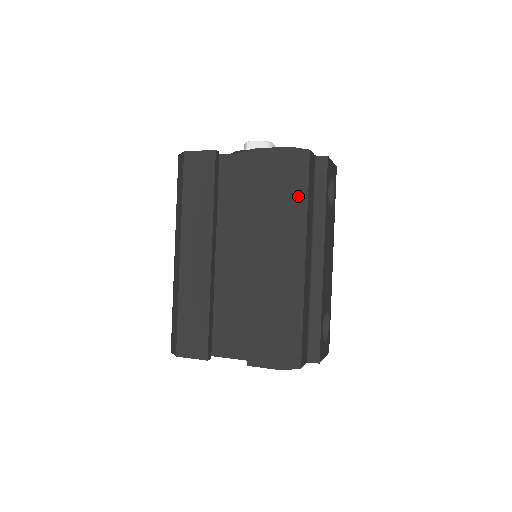
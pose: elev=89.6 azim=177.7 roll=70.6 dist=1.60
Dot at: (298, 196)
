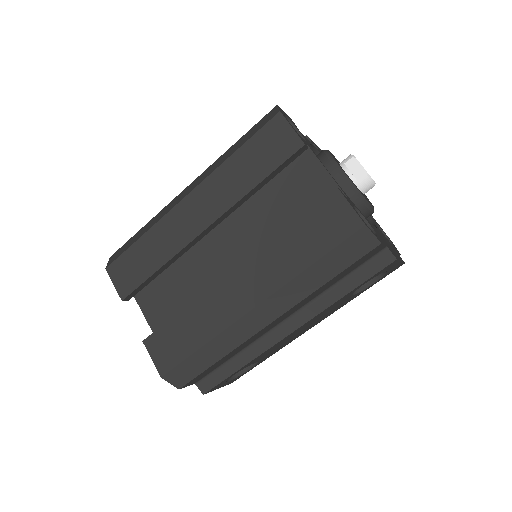
Dot at: (323, 271)
